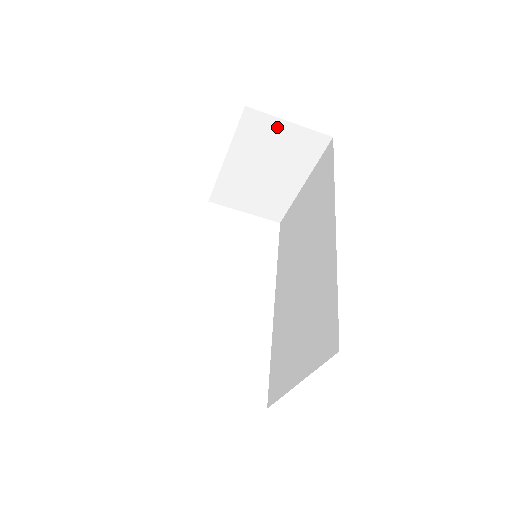
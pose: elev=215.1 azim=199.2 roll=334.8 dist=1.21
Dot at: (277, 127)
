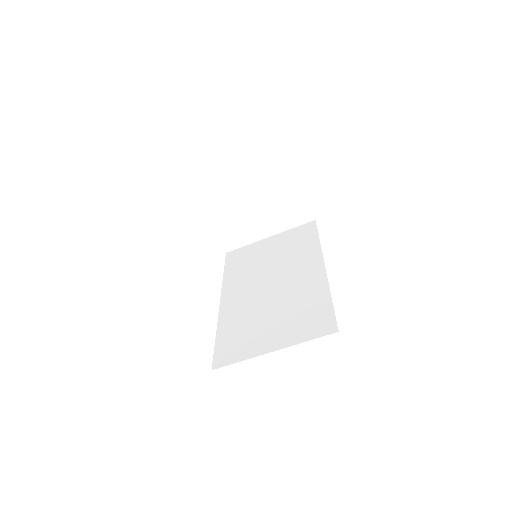
Dot at: (294, 190)
